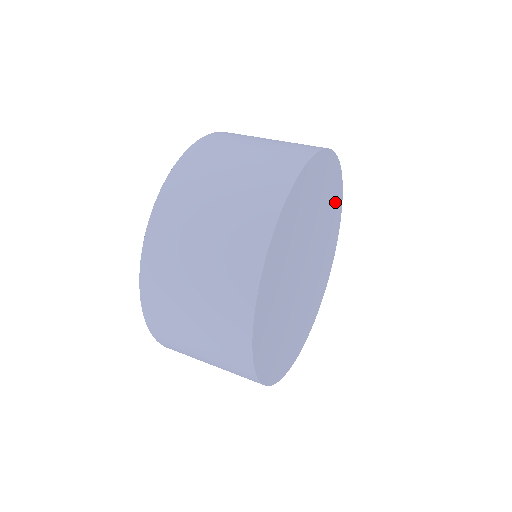
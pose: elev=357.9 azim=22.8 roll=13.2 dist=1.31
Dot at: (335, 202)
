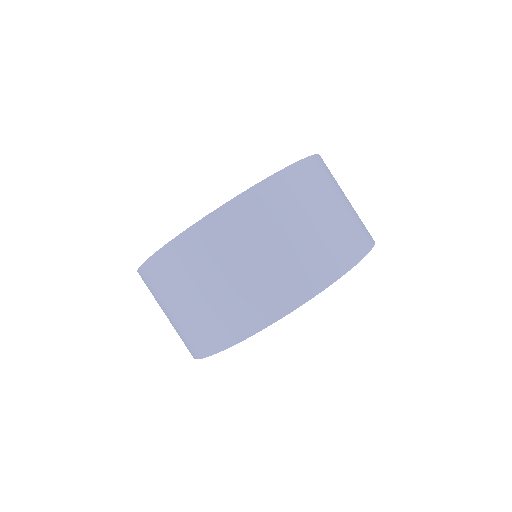
Dot at: occluded
